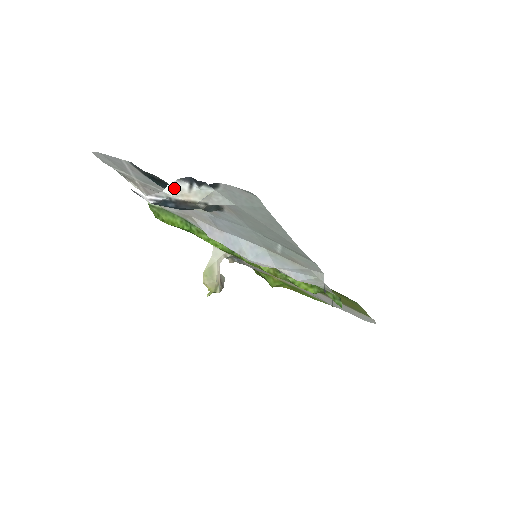
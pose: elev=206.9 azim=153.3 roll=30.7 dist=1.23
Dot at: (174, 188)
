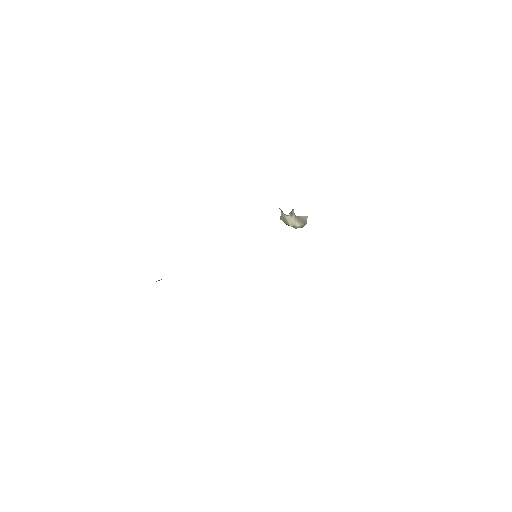
Dot at: occluded
